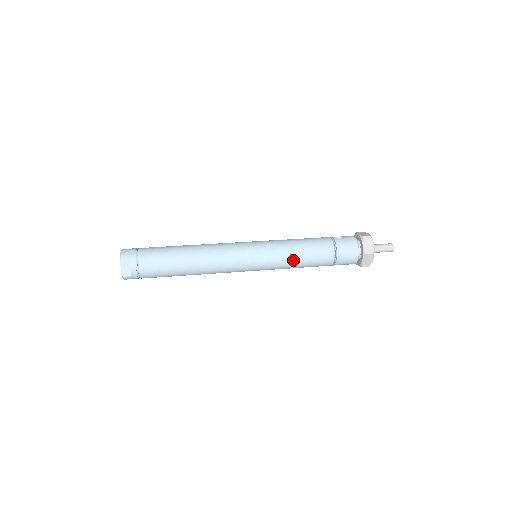
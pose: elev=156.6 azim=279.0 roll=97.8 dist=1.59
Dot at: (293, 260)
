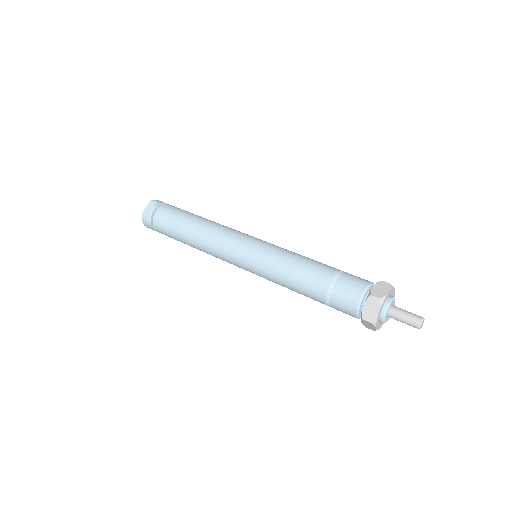
Dot at: (284, 265)
